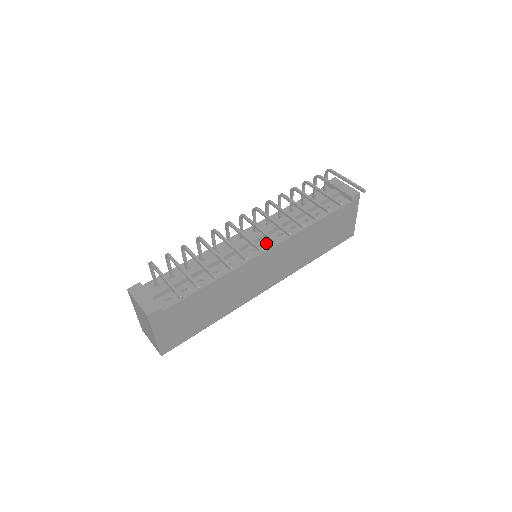
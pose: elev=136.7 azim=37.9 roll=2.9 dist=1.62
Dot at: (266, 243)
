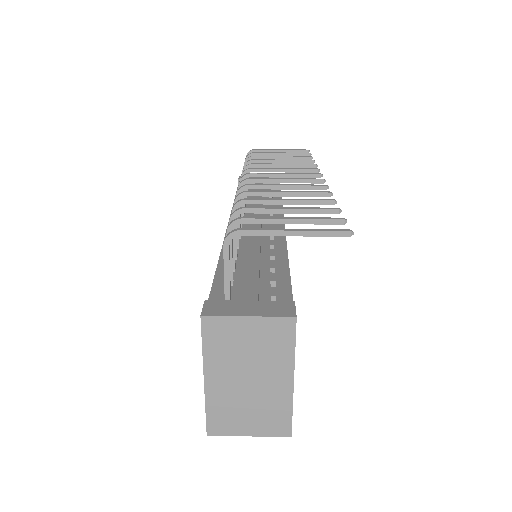
Dot at: occluded
